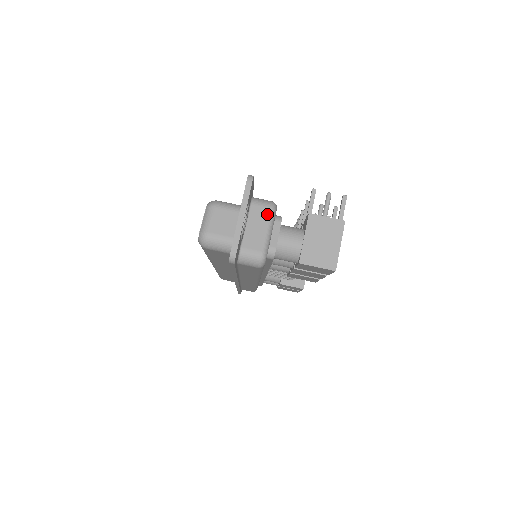
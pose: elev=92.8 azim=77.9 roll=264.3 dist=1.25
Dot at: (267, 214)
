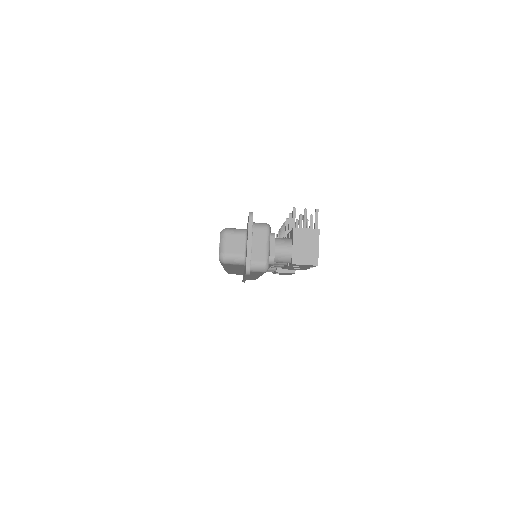
Dot at: (265, 234)
